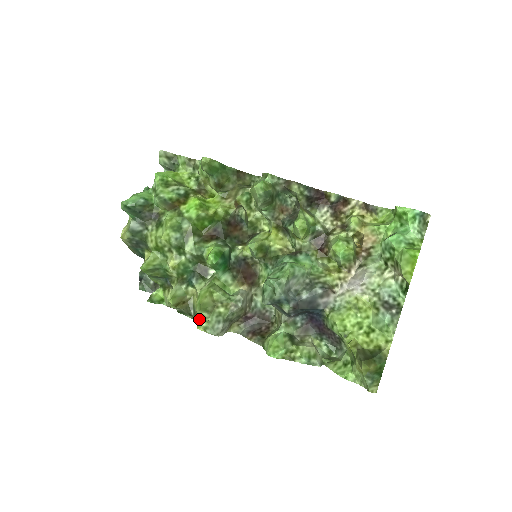
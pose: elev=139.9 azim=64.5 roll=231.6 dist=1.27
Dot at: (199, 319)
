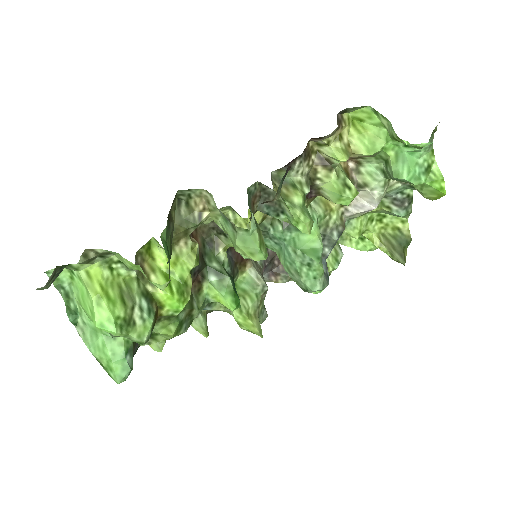
Dot at: occluded
